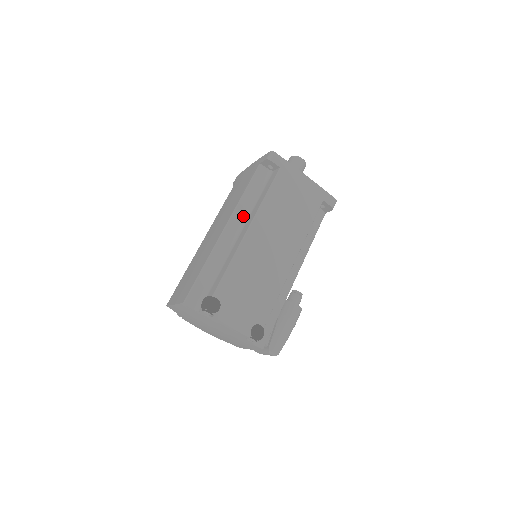
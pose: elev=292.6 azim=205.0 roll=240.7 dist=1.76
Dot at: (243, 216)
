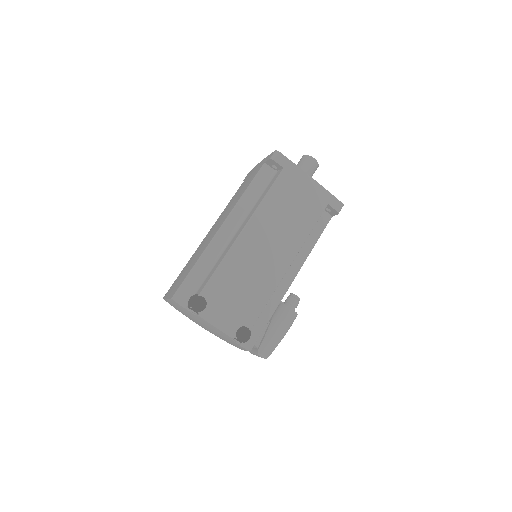
Dot at: (241, 216)
